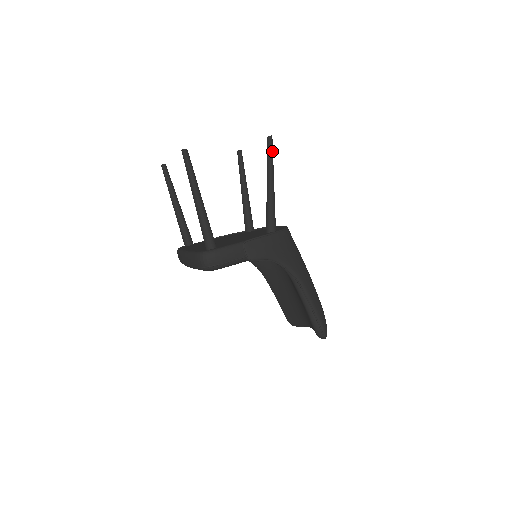
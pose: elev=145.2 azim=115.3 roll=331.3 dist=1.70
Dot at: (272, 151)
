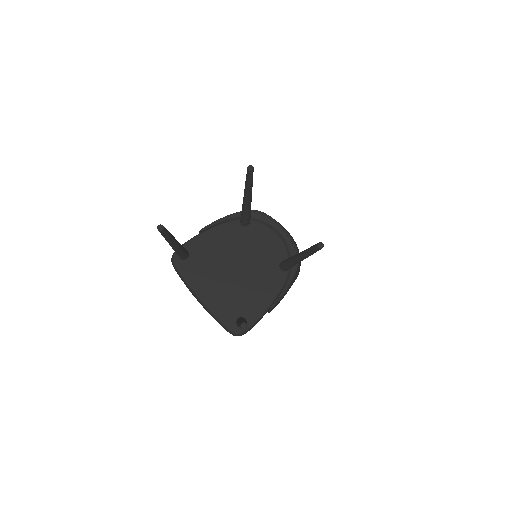
Dot at: occluded
